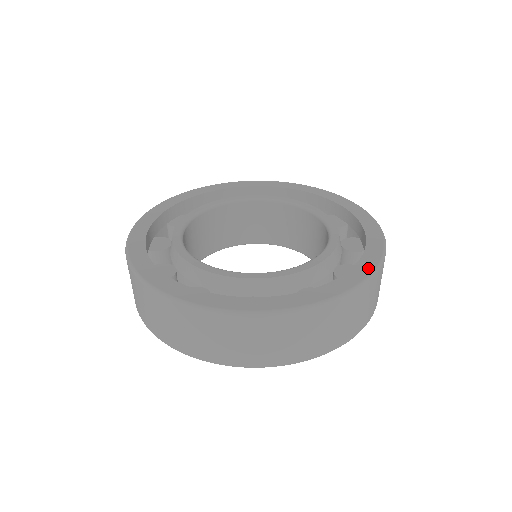
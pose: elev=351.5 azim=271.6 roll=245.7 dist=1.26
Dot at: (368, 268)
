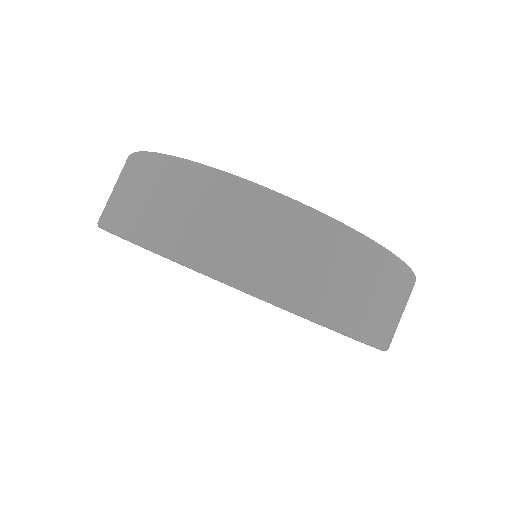
Dot at: occluded
